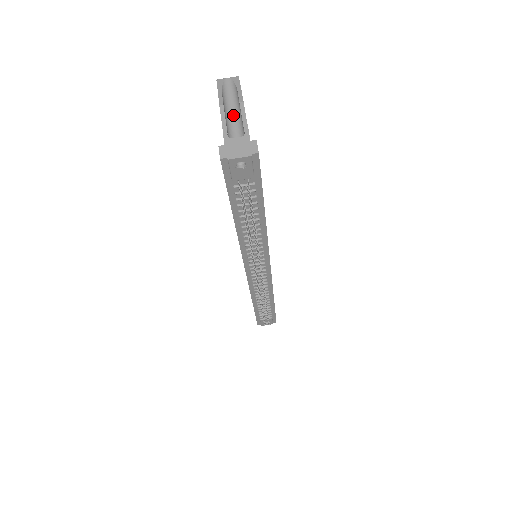
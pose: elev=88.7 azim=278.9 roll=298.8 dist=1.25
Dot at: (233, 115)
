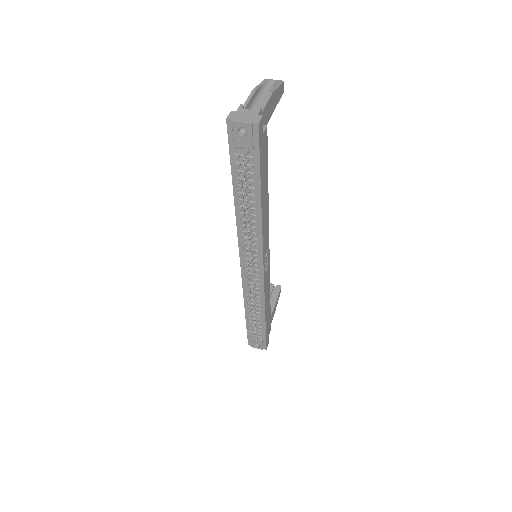
Dot at: (262, 102)
